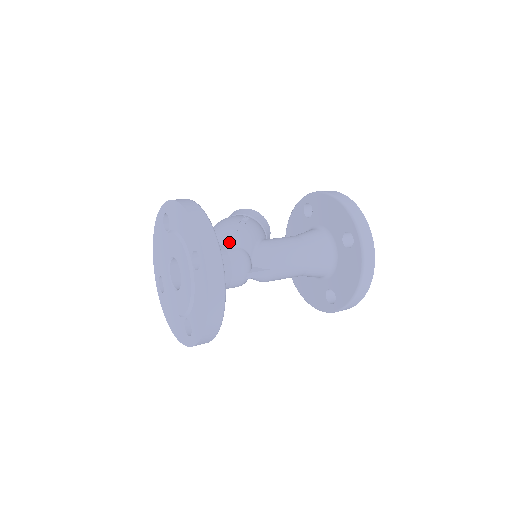
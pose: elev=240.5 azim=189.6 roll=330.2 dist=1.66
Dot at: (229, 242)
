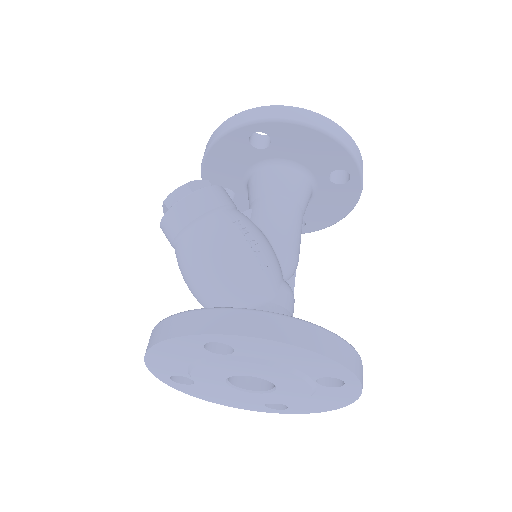
Dot at: (272, 290)
